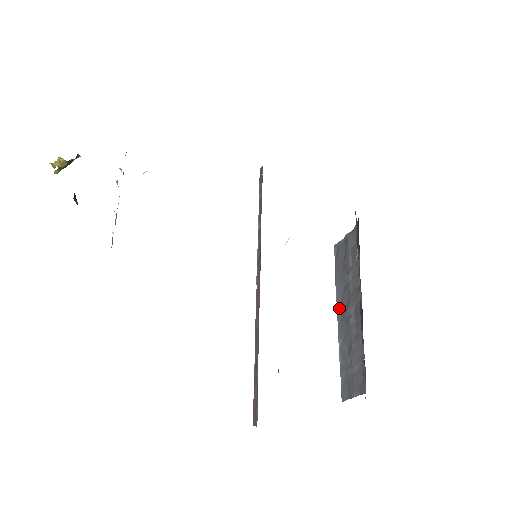
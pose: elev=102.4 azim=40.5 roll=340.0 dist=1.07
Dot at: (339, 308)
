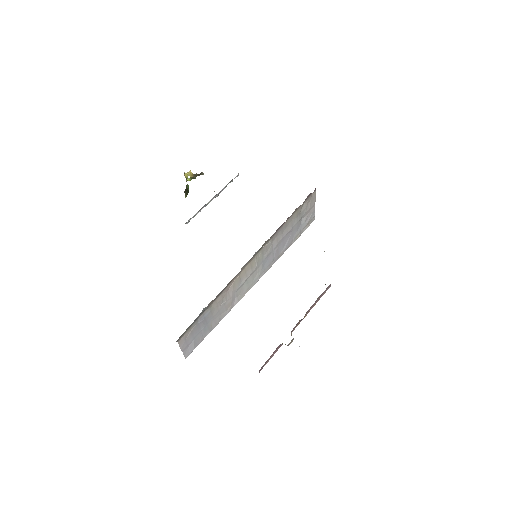
Dot at: occluded
